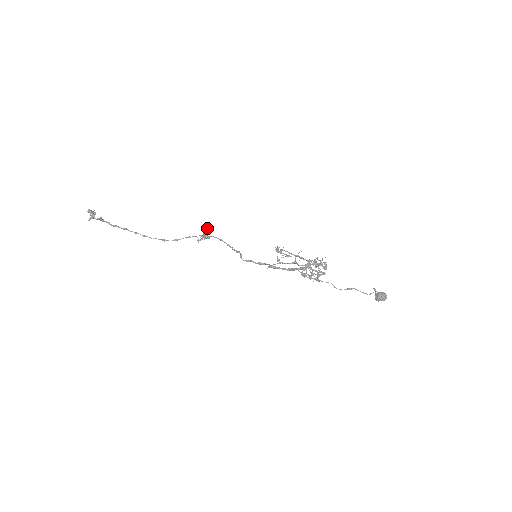
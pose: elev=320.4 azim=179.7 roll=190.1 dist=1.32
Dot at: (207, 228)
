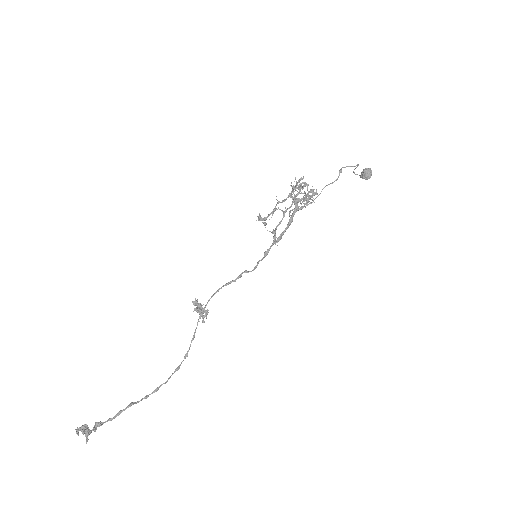
Dot at: (196, 303)
